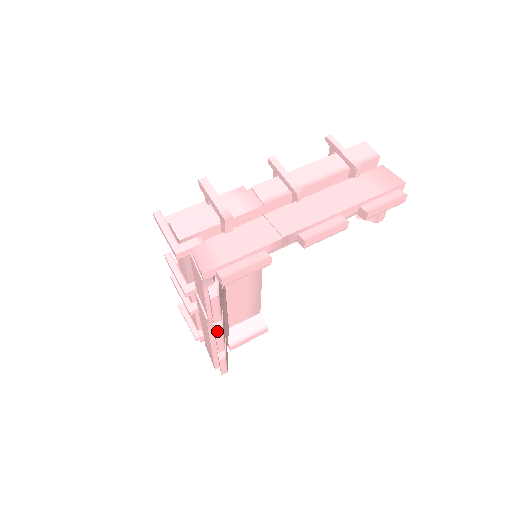
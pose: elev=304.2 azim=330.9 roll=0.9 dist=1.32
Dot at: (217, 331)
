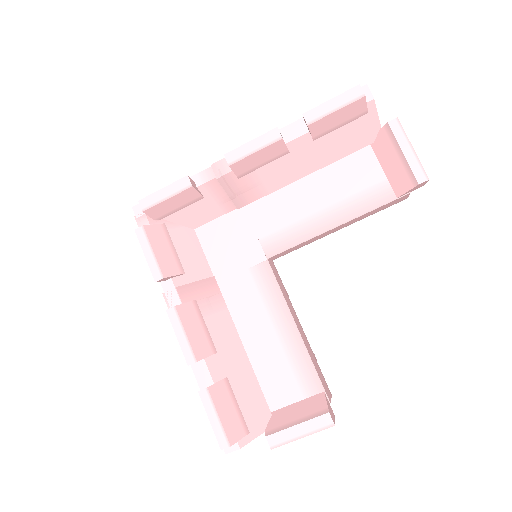
Dot at: (170, 308)
